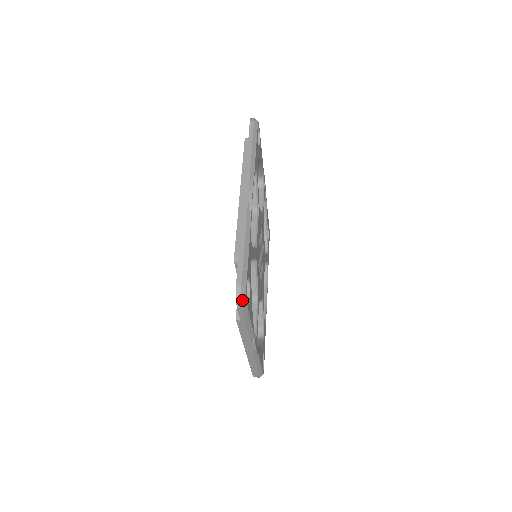
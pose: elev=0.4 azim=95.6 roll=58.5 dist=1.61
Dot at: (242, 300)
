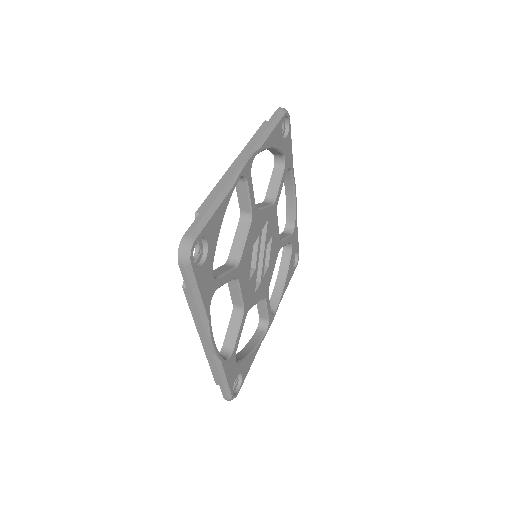
Dot at: occluded
